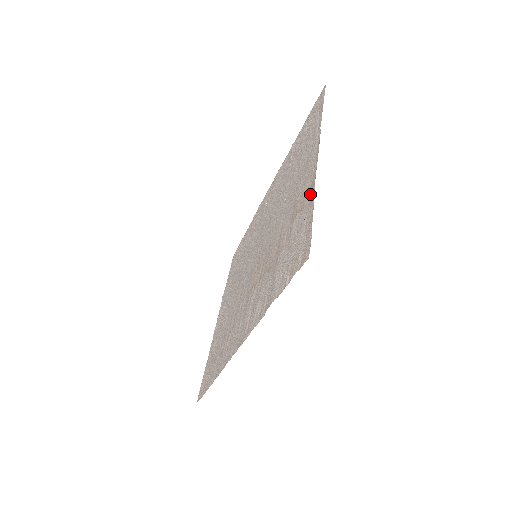
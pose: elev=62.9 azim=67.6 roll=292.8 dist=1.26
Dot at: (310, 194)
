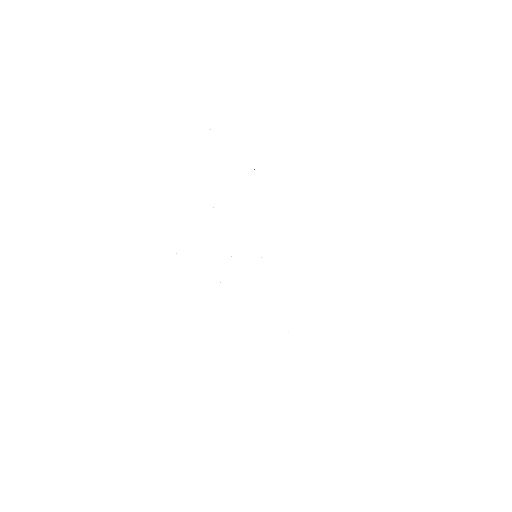
Dot at: occluded
